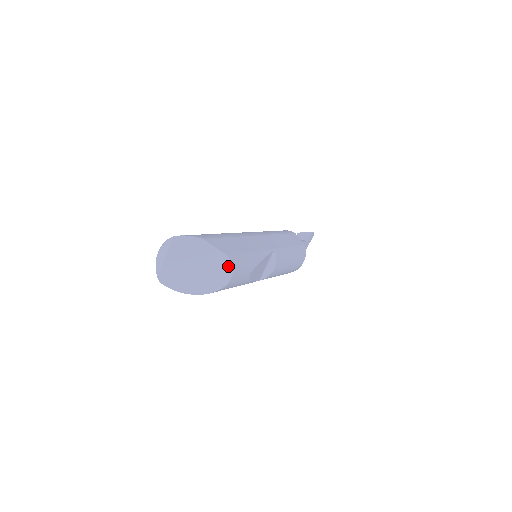
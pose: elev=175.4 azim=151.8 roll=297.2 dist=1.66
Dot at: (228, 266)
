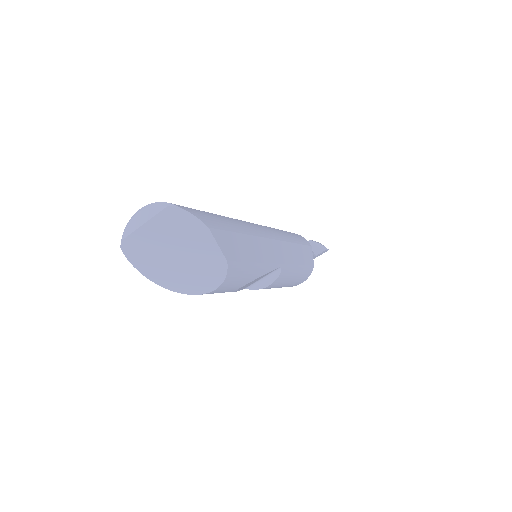
Dot at: (220, 274)
